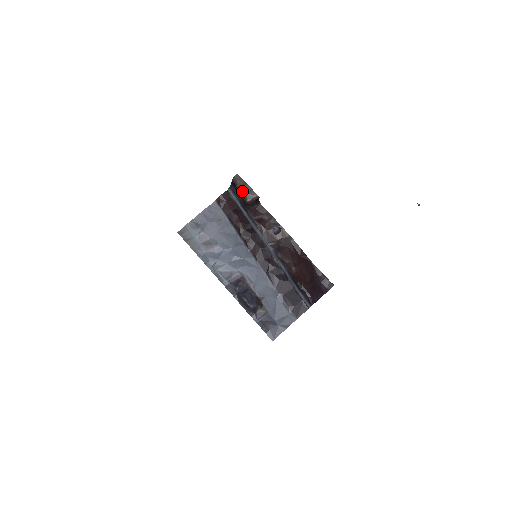
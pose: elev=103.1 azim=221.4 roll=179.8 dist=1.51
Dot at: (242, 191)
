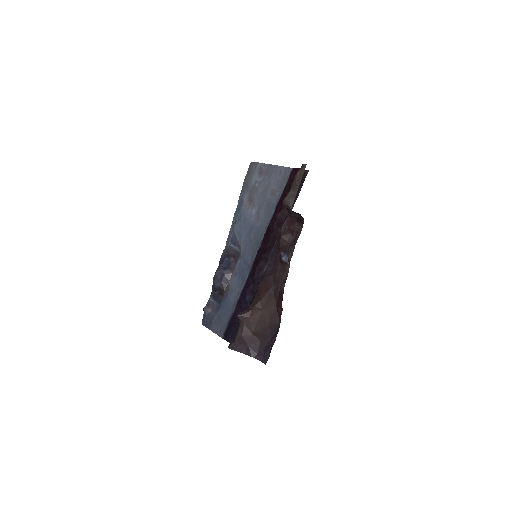
Dot at: (291, 187)
